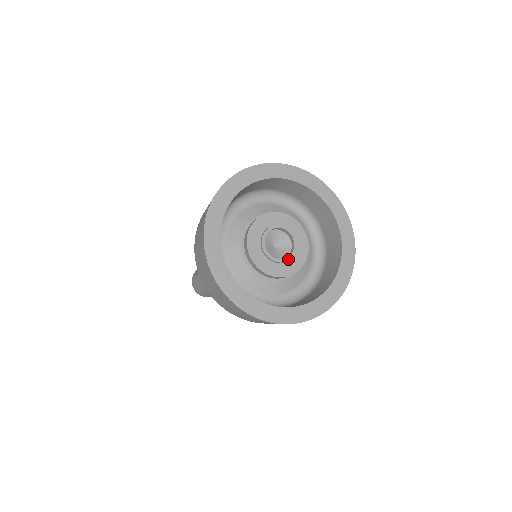
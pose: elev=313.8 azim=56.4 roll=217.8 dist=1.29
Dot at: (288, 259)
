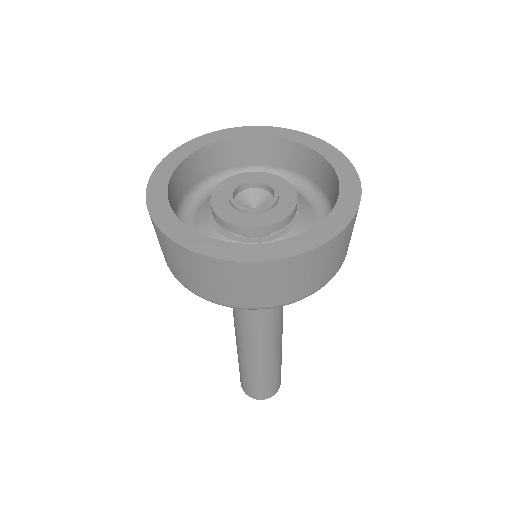
Dot at: (253, 210)
